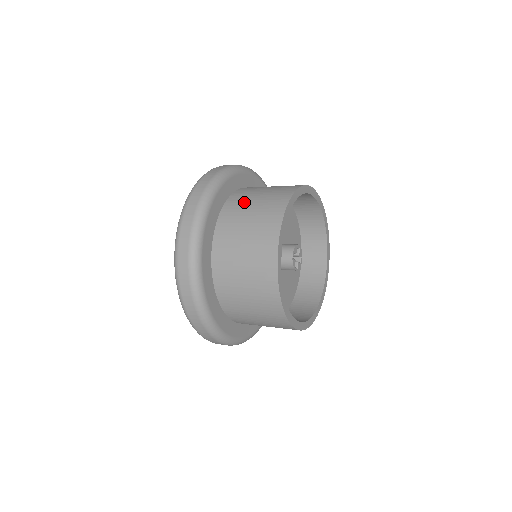
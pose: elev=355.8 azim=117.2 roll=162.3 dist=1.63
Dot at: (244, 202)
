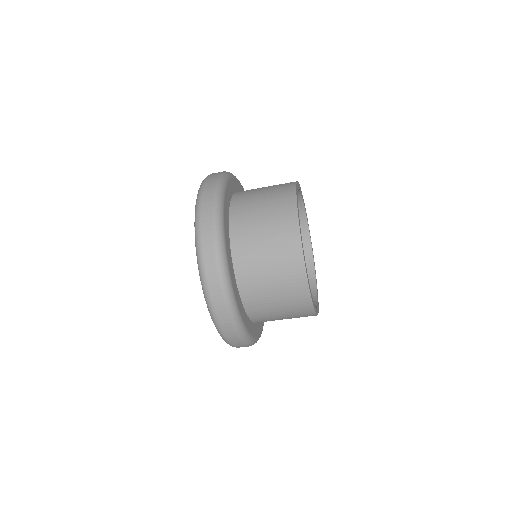
Dot at: occluded
